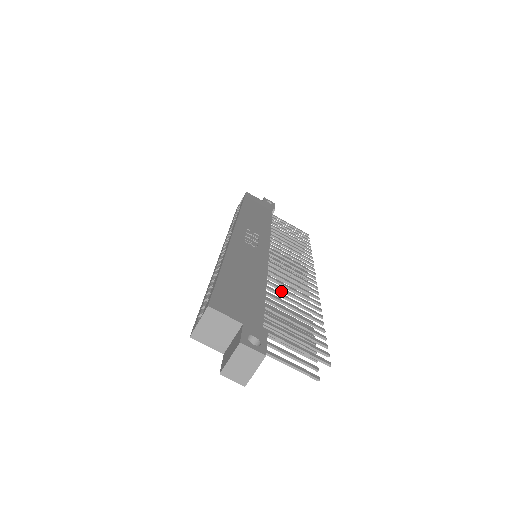
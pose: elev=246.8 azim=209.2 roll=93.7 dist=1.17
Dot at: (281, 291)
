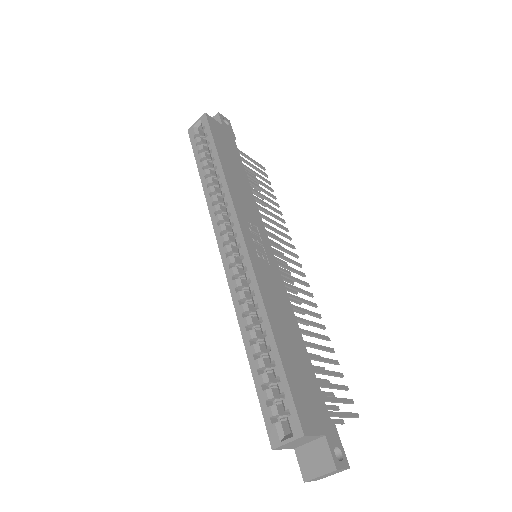
Dot at: (300, 322)
